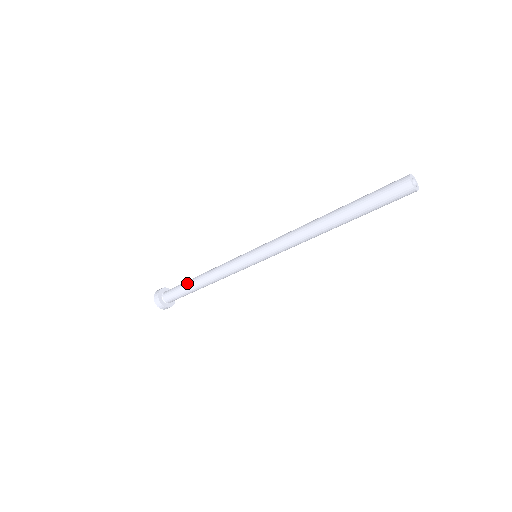
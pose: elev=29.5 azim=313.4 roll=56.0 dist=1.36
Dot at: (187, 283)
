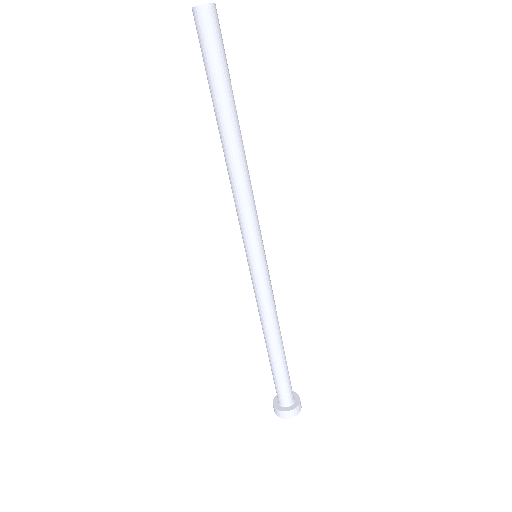
Dot at: occluded
